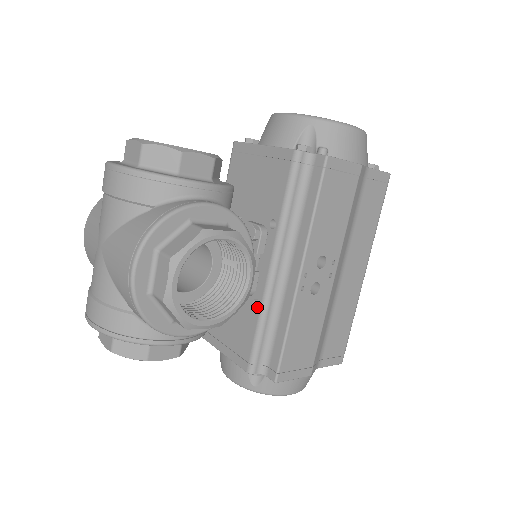
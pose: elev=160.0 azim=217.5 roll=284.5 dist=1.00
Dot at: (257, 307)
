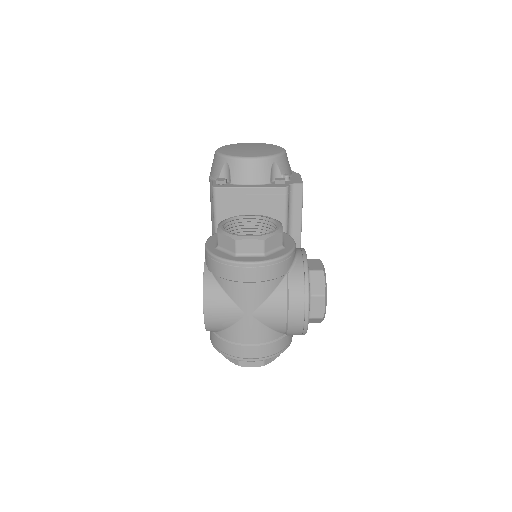
Dot at: occluded
